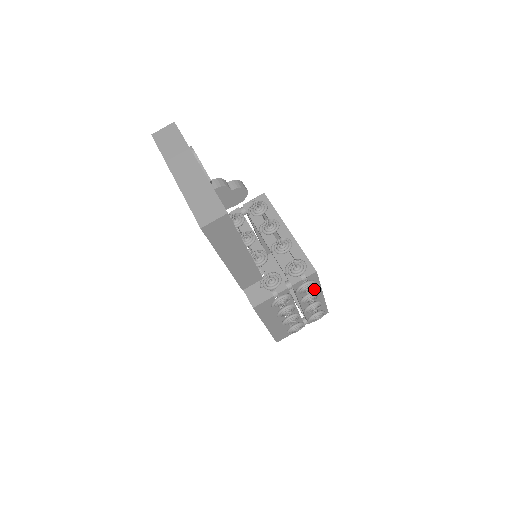
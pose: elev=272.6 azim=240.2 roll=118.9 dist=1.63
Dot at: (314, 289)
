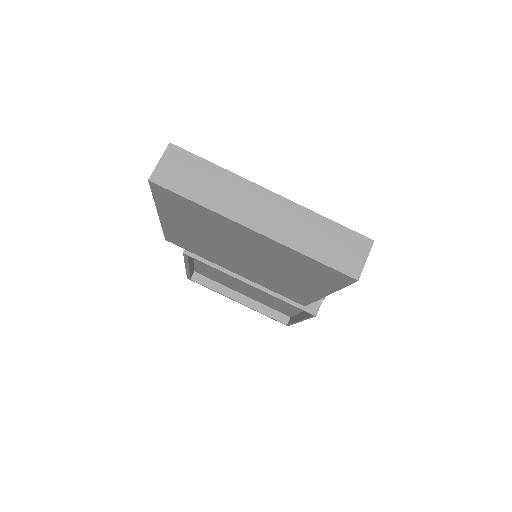
Dot at: occluded
